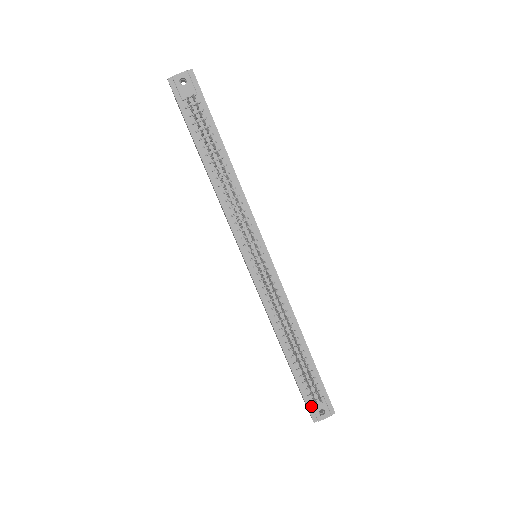
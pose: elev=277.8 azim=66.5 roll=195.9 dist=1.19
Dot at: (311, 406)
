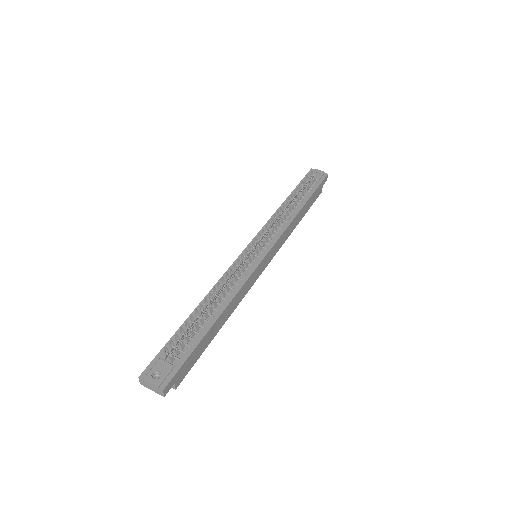
Dot at: (156, 362)
